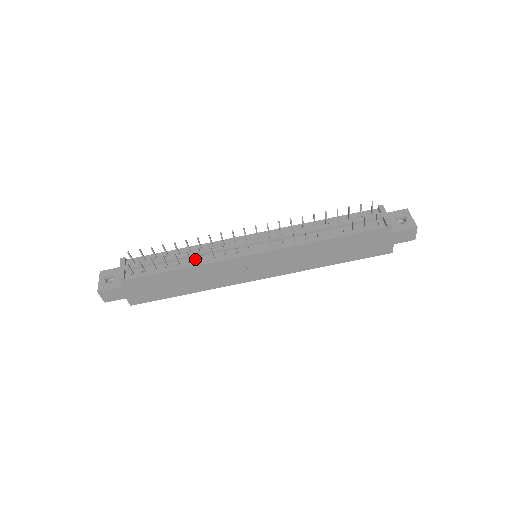
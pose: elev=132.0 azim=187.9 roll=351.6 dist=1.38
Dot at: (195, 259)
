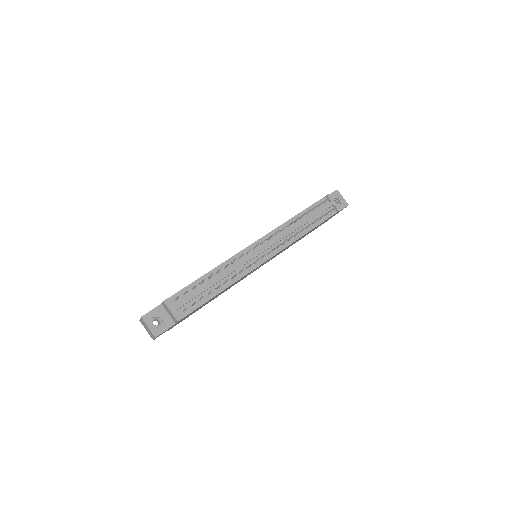
Dot at: (226, 279)
